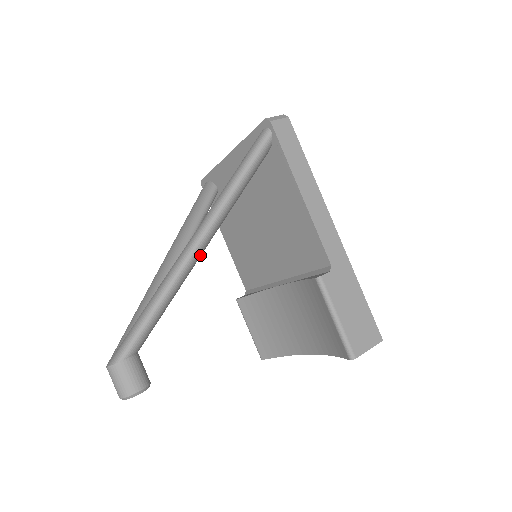
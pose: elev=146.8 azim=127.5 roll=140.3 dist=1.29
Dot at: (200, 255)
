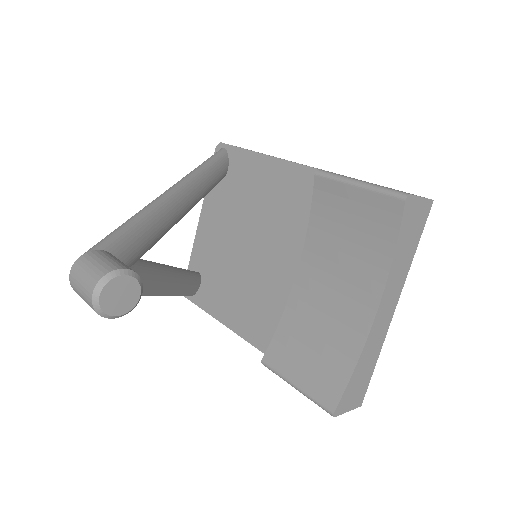
Dot at: (182, 200)
